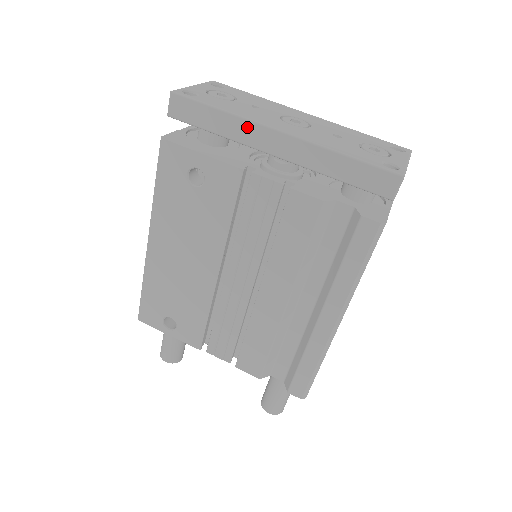
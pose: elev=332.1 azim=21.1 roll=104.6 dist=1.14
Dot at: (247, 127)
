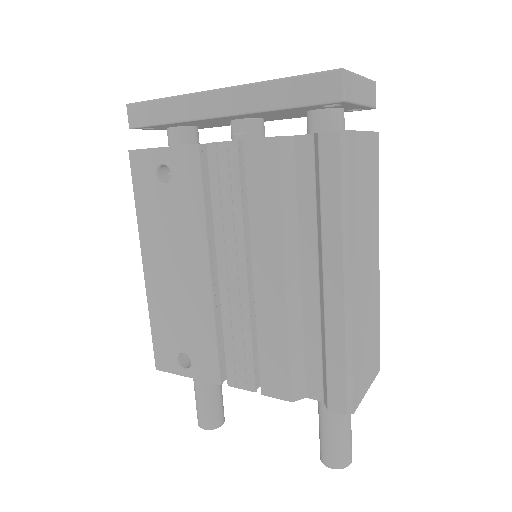
Dot at: (191, 101)
